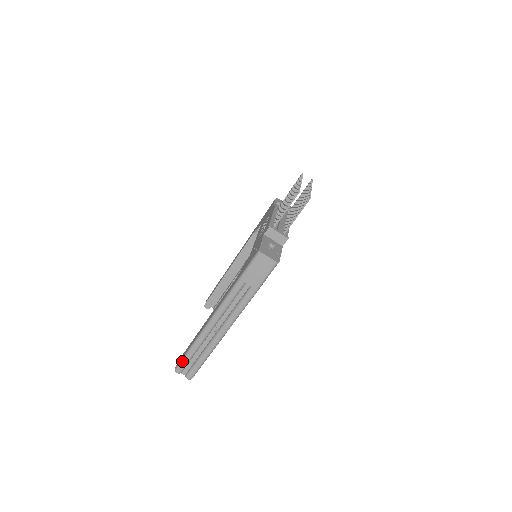
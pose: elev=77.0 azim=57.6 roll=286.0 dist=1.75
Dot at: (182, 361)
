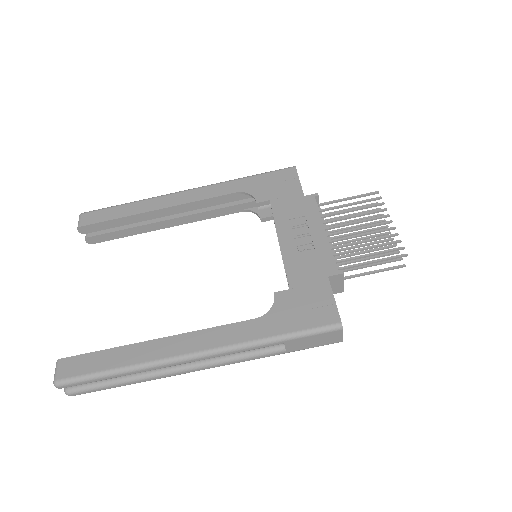
Dot at: (83, 380)
